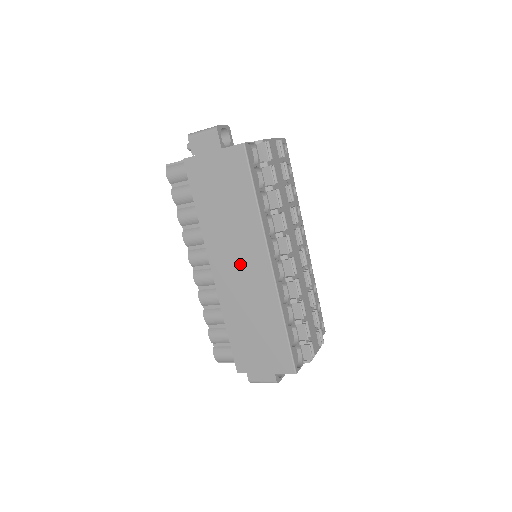
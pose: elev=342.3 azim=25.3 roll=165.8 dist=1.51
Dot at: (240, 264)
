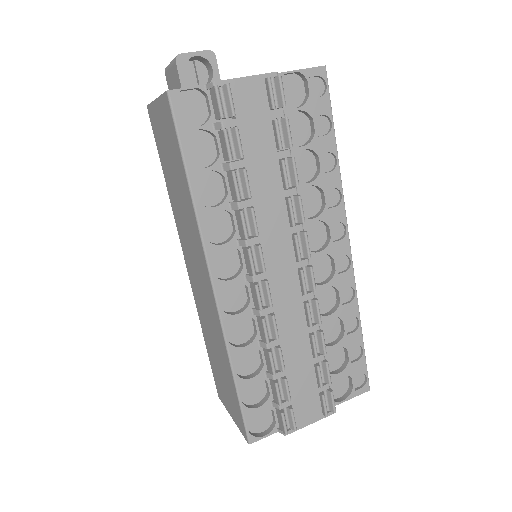
Dot at: (197, 270)
